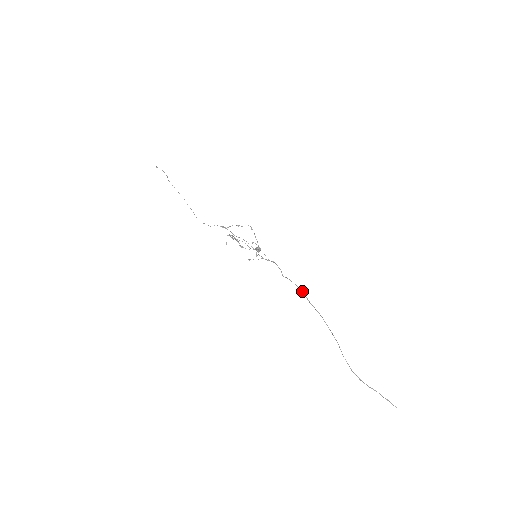
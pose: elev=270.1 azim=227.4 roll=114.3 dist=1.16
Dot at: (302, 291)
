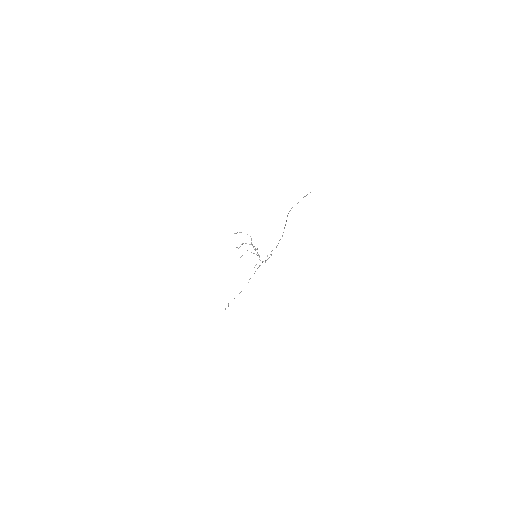
Dot at: (278, 243)
